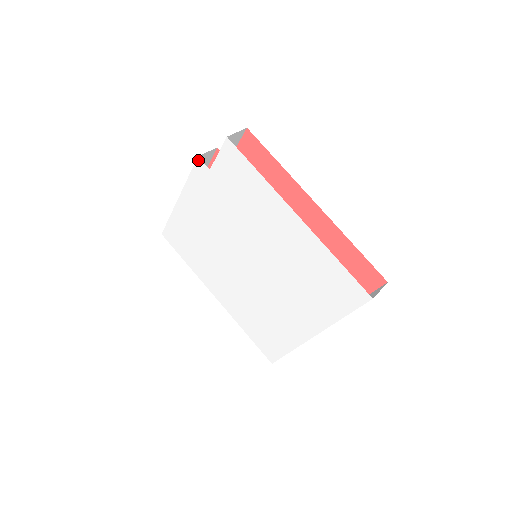
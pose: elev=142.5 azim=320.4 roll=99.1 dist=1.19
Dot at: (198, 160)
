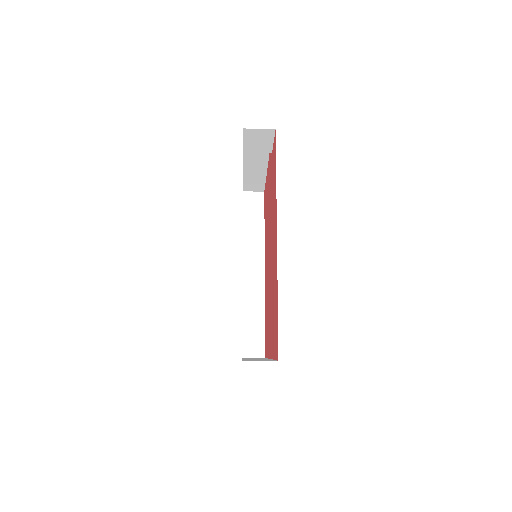
Dot at: occluded
